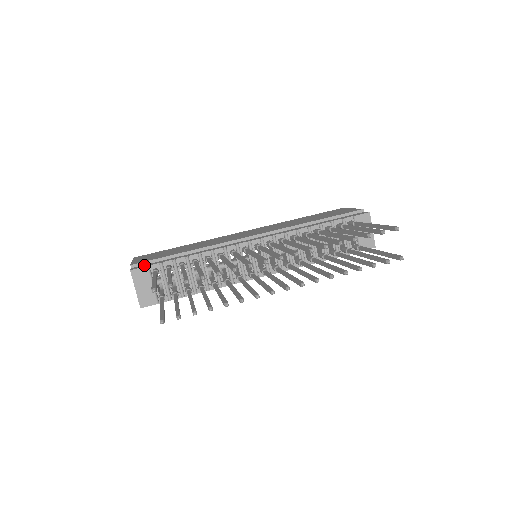
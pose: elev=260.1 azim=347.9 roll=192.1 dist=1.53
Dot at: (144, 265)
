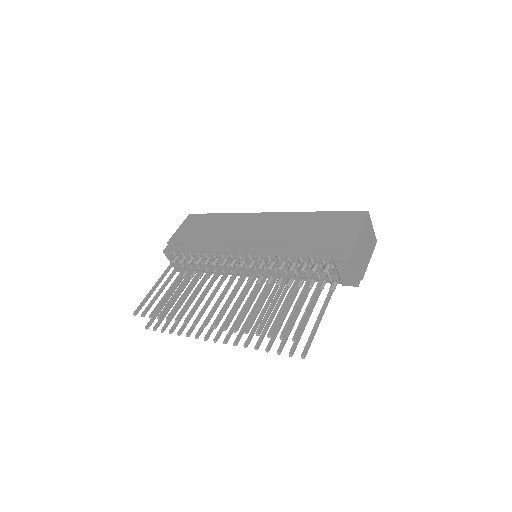
Dot at: (174, 247)
